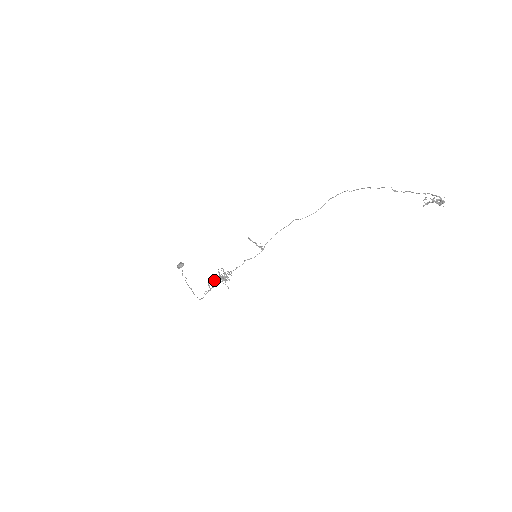
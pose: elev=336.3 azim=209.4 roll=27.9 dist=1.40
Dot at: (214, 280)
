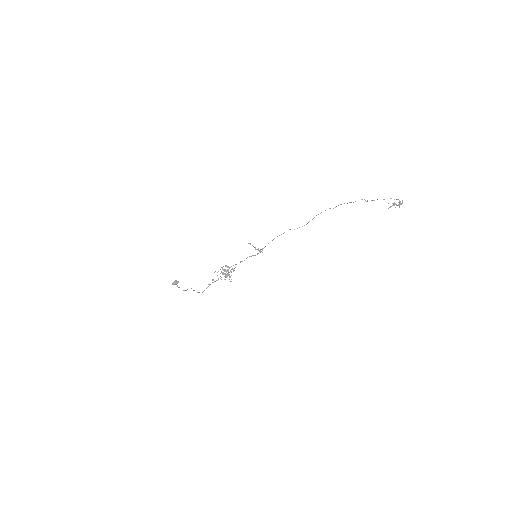
Dot at: (217, 275)
